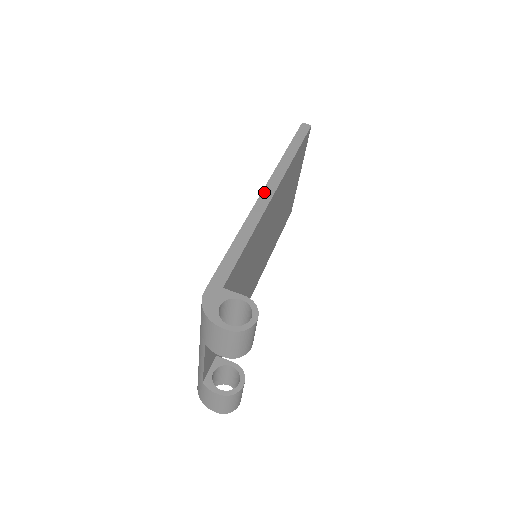
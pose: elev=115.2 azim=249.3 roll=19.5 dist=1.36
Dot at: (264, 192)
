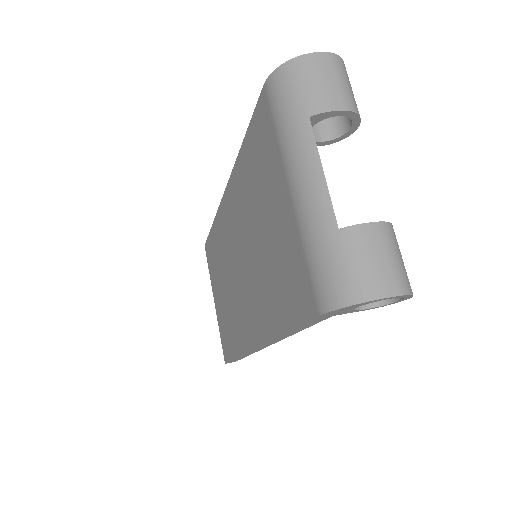
Dot at: occluded
